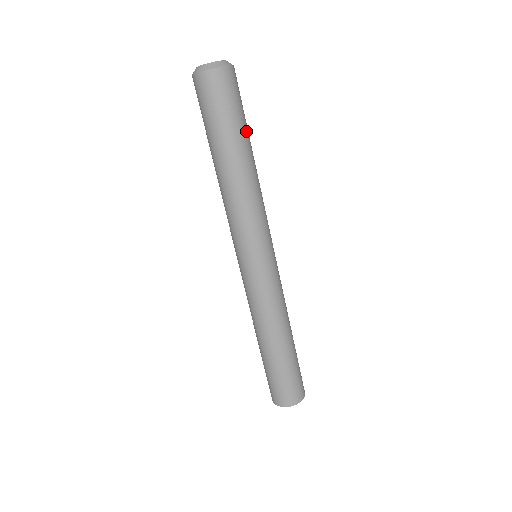
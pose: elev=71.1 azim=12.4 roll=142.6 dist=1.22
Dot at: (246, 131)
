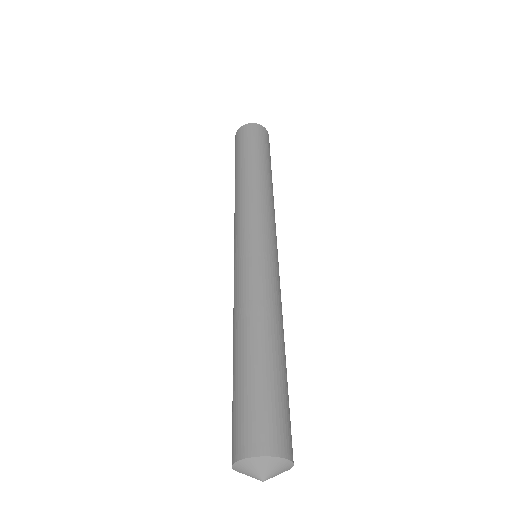
Dot at: (256, 154)
